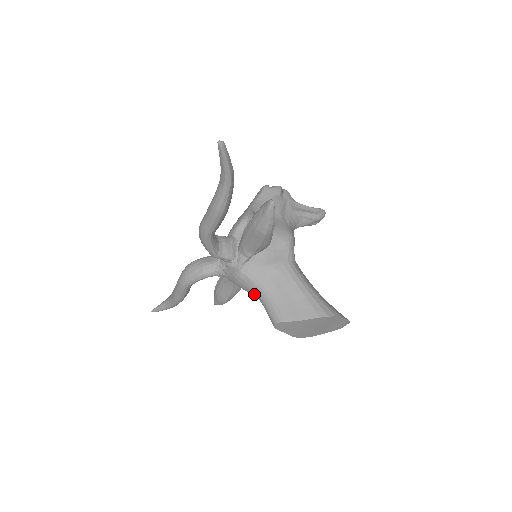
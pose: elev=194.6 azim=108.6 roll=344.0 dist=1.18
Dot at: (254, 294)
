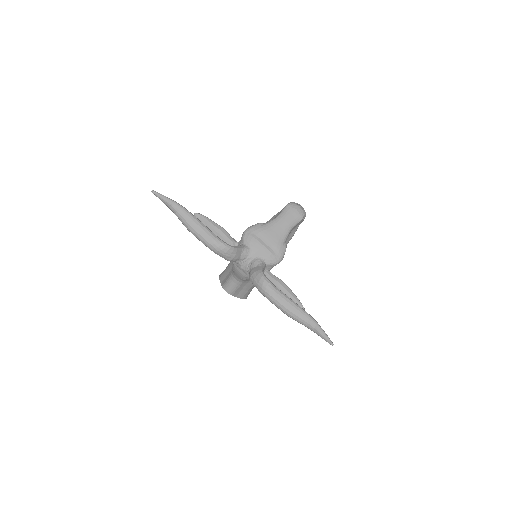
Dot at: (235, 276)
